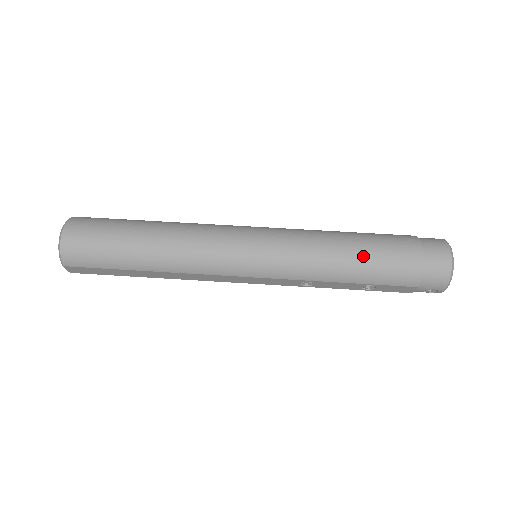
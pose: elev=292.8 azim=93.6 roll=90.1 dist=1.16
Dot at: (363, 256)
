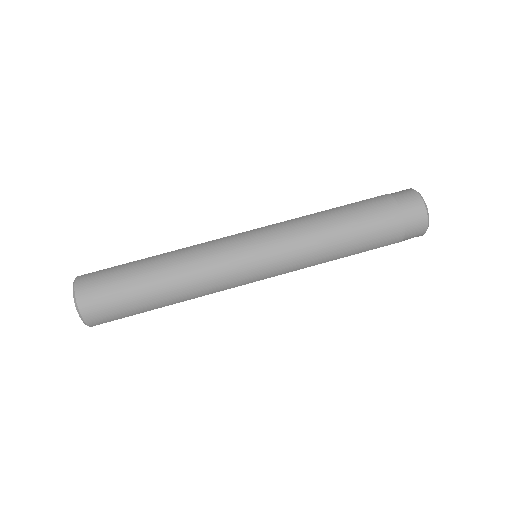
Dot at: (353, 235)
